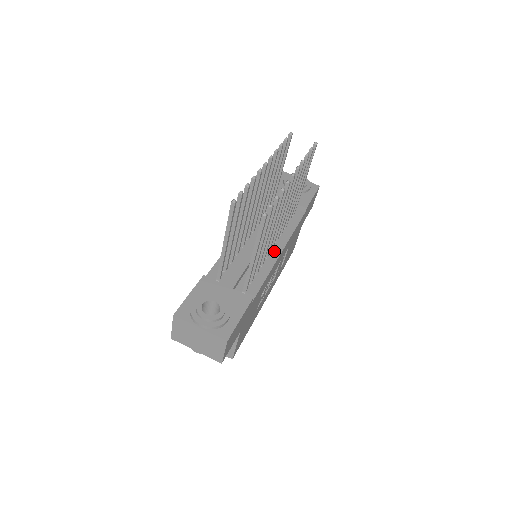
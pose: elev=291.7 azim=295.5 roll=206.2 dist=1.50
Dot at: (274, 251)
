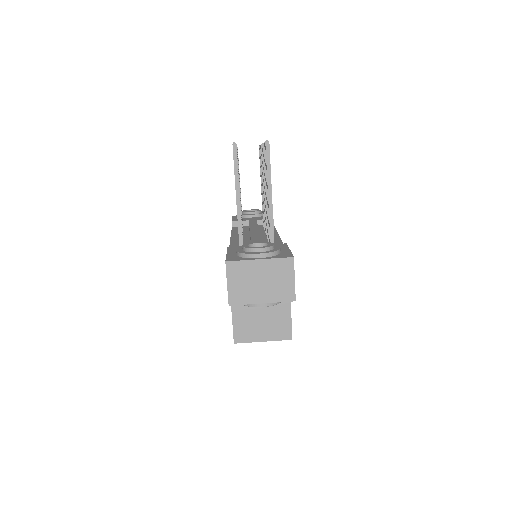
Dot at: occluded
